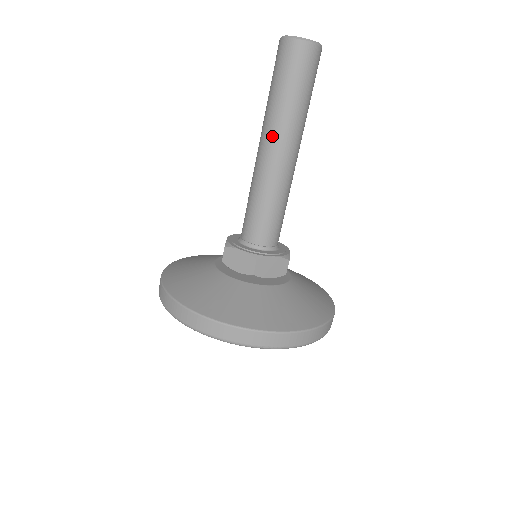
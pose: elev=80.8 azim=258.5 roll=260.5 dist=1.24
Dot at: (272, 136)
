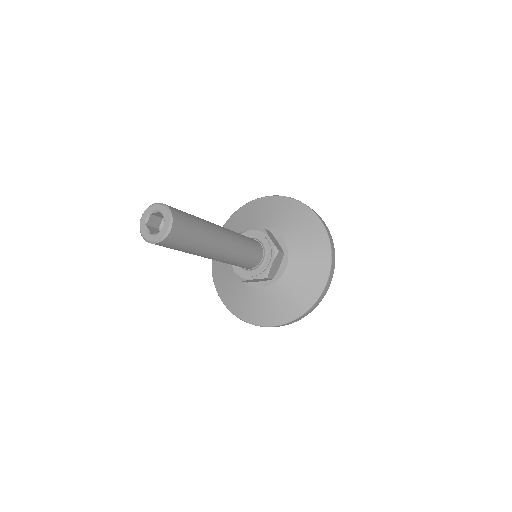
Dot at: (206, 257)
